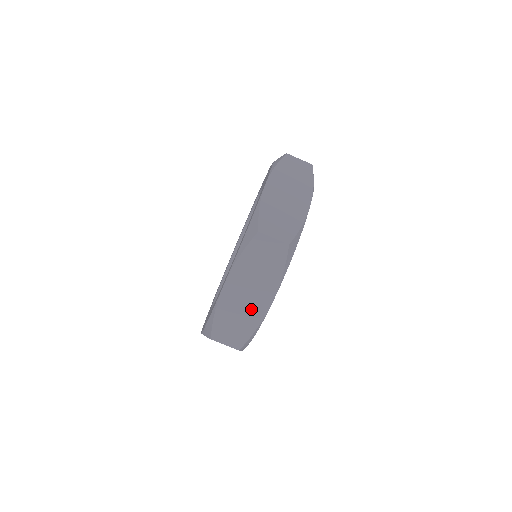
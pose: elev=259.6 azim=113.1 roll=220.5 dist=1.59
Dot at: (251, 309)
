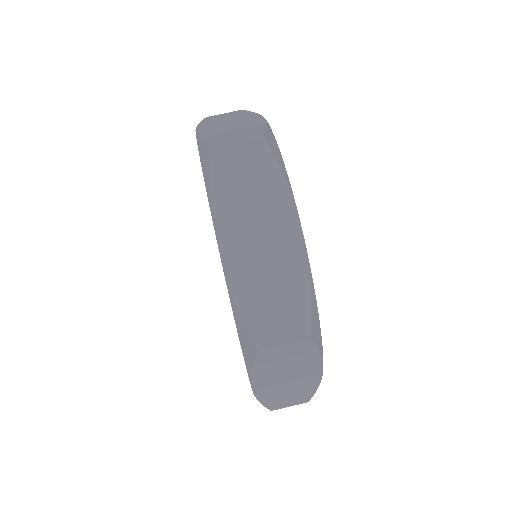
Dot at: (300, 384)
